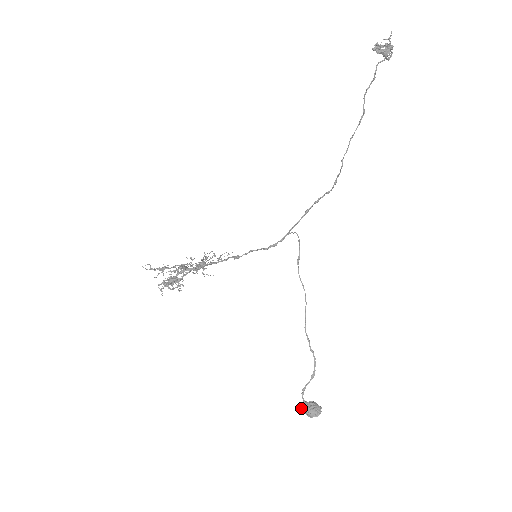
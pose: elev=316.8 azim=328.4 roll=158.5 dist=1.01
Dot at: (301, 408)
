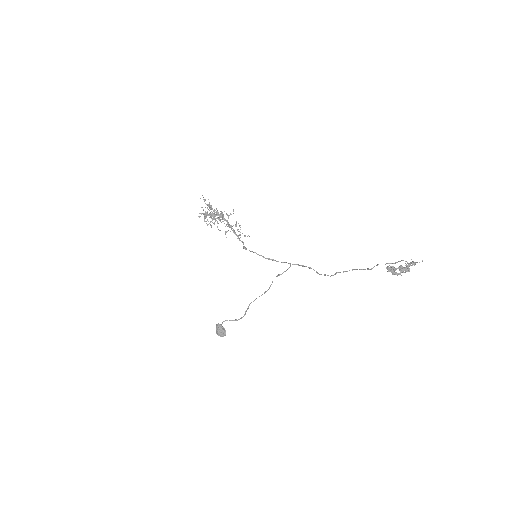
Dot at: (217, 326)
